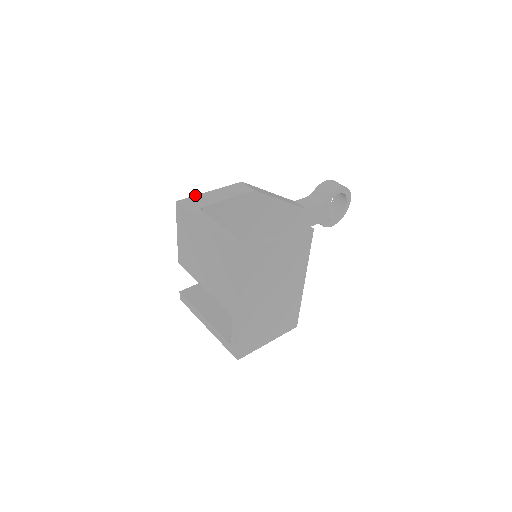
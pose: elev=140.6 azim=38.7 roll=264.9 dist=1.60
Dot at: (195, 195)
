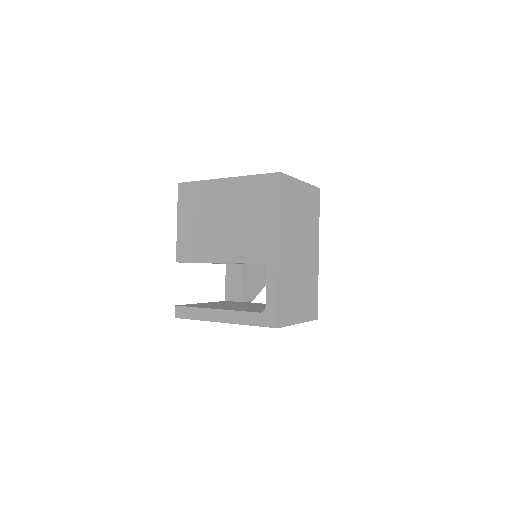
Dot at: occluded
